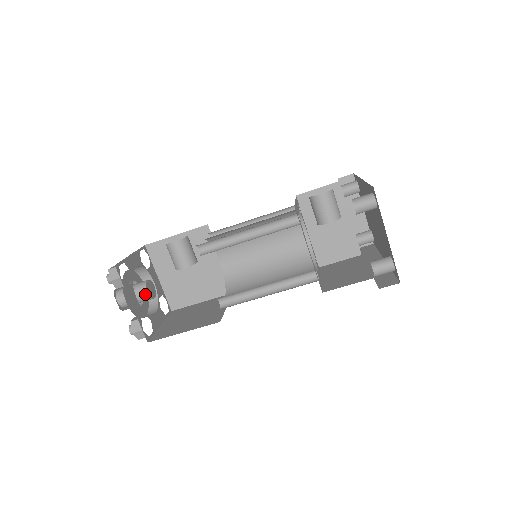
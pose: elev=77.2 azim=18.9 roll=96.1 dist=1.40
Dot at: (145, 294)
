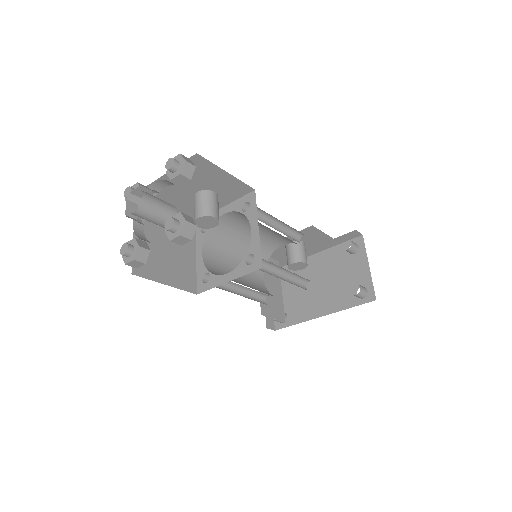
Dot at: (174, 212)
